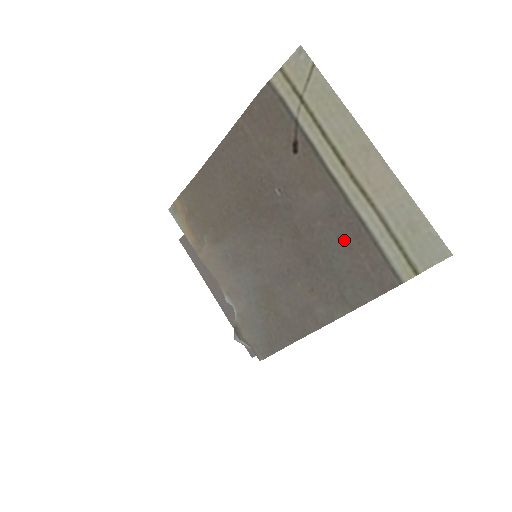
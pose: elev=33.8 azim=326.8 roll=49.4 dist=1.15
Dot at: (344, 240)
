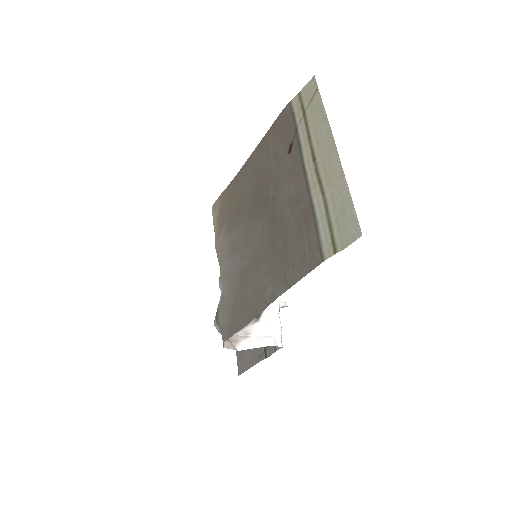
Dot at: (299, 224)
